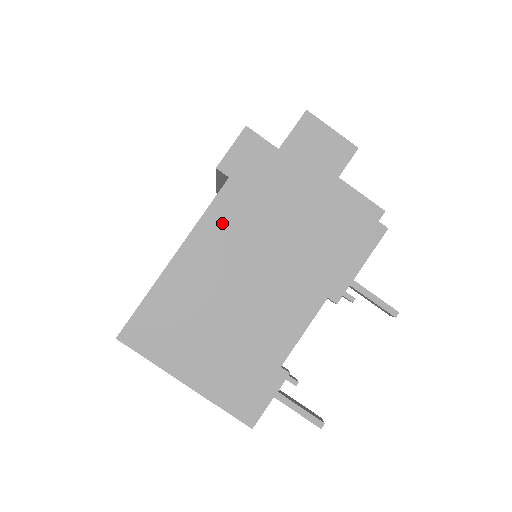
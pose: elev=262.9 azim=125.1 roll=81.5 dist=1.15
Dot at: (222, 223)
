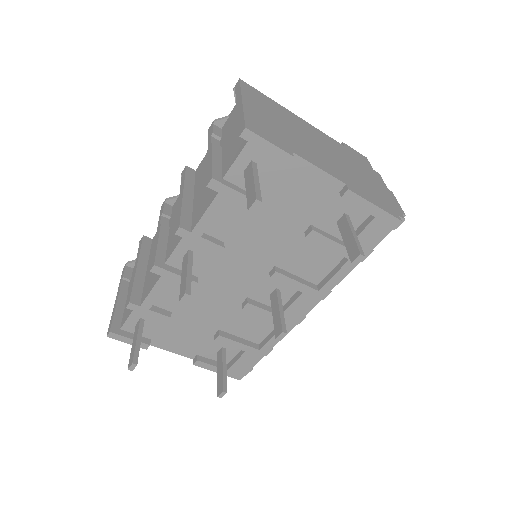
Dot at: (327, 139)
